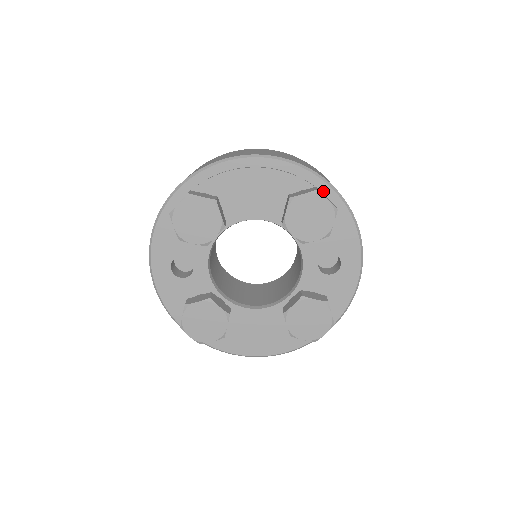
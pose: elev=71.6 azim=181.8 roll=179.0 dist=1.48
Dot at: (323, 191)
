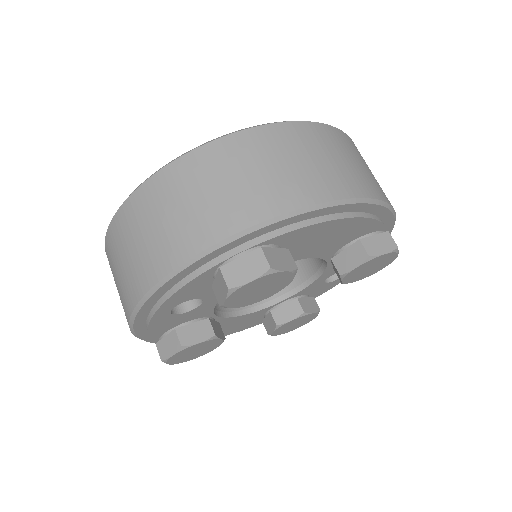
Dot at: occluded
